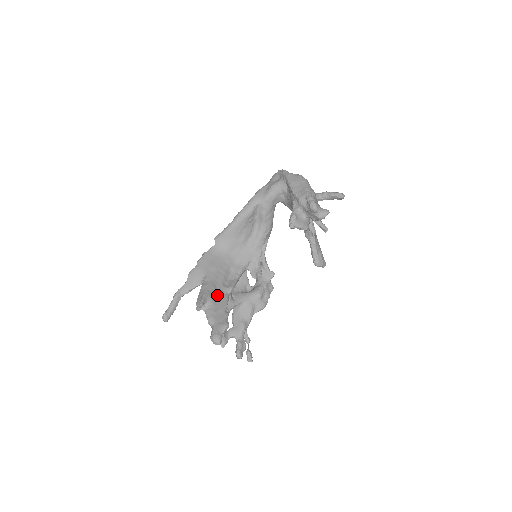
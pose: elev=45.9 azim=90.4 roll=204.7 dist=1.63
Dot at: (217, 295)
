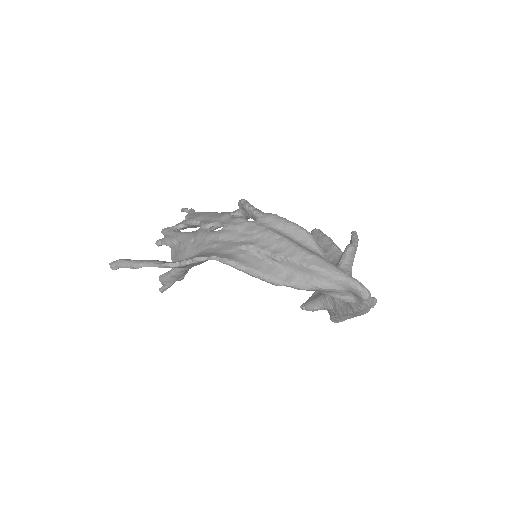
Dot at: occluded
